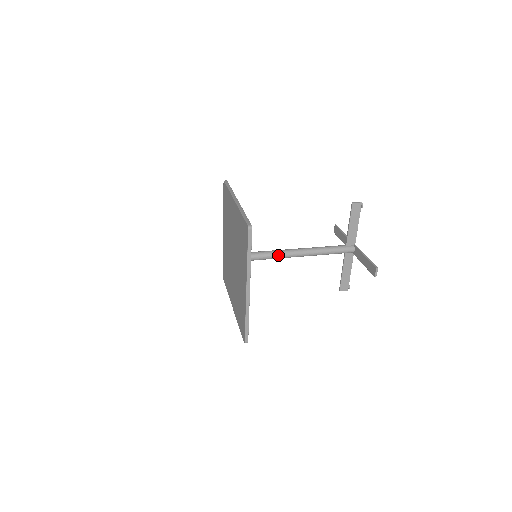
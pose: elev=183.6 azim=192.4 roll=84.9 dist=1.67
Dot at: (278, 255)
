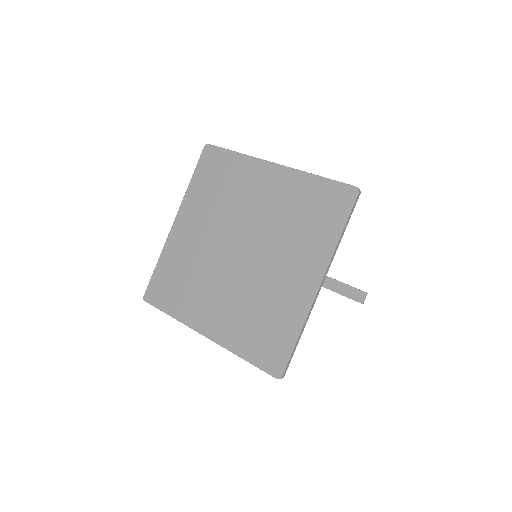
Dot at: occluded
